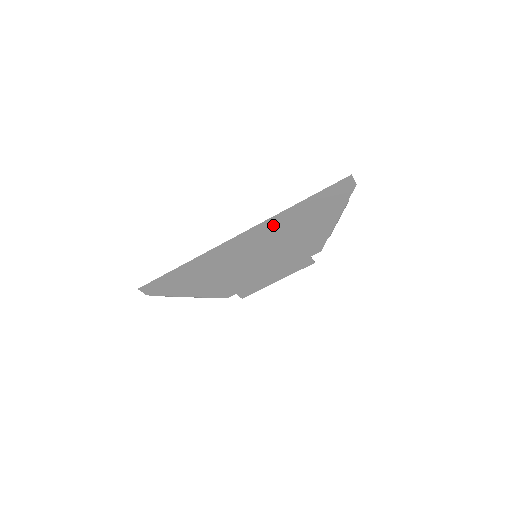
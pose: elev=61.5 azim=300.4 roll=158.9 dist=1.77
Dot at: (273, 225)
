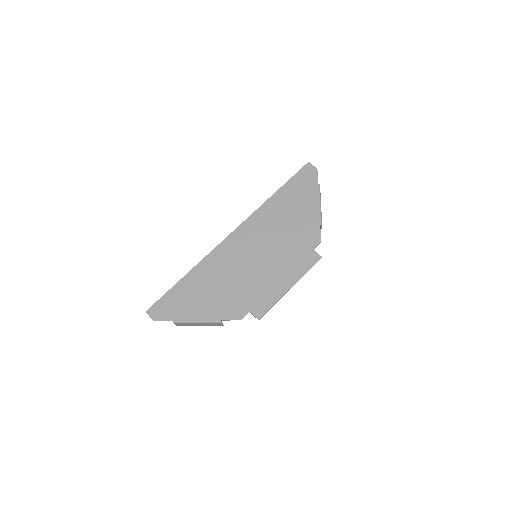
Dot at: (260, 217)
